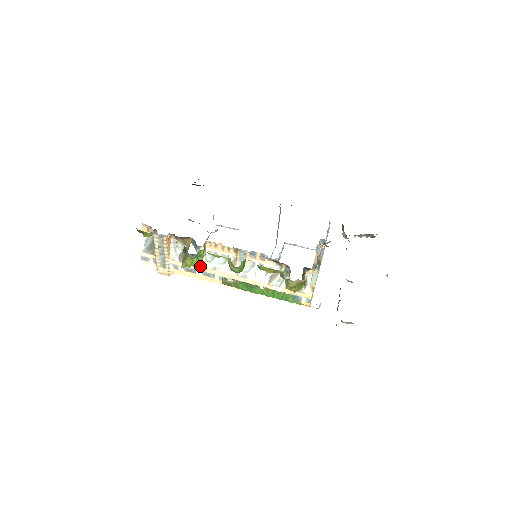
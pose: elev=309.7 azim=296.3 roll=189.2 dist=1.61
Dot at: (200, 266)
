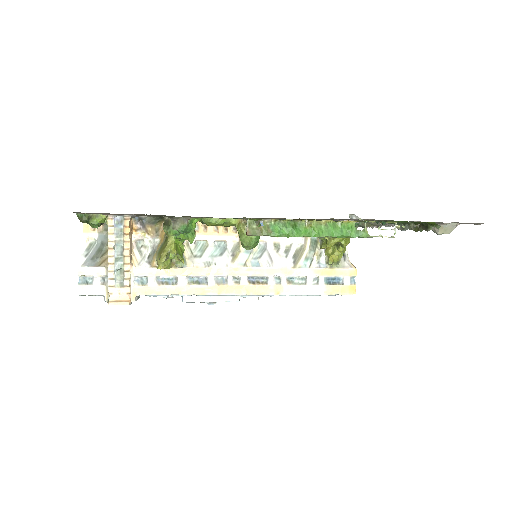
Dot at: (185, 266)
